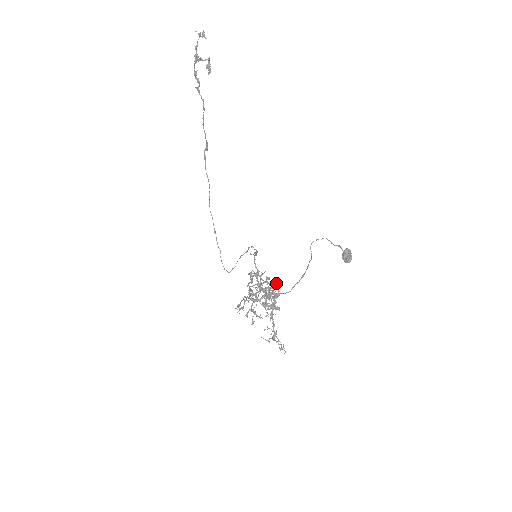
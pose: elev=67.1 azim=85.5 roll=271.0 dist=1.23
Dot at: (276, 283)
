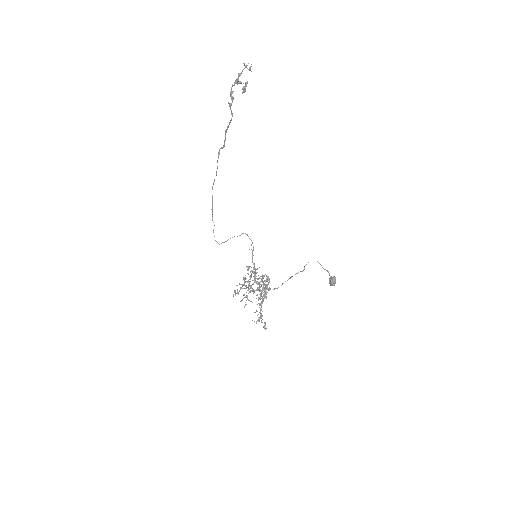
Dot at: (268, 279)
